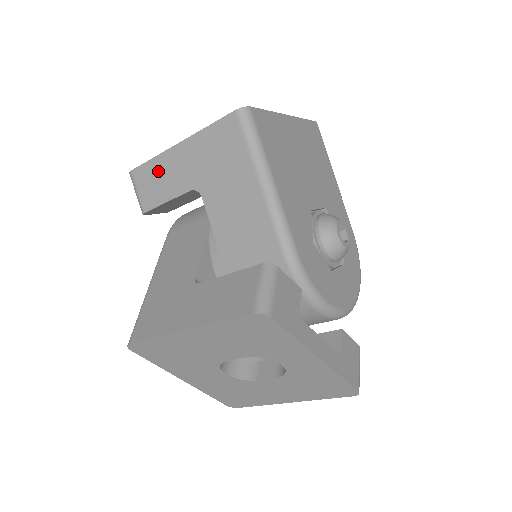
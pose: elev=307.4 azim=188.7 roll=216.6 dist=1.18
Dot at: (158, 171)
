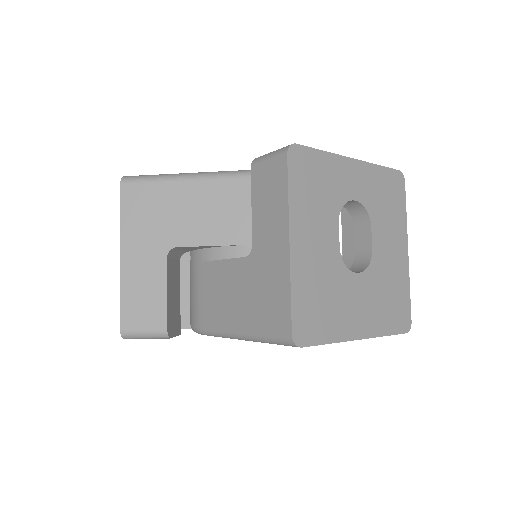
Dot at: (134, 292)
